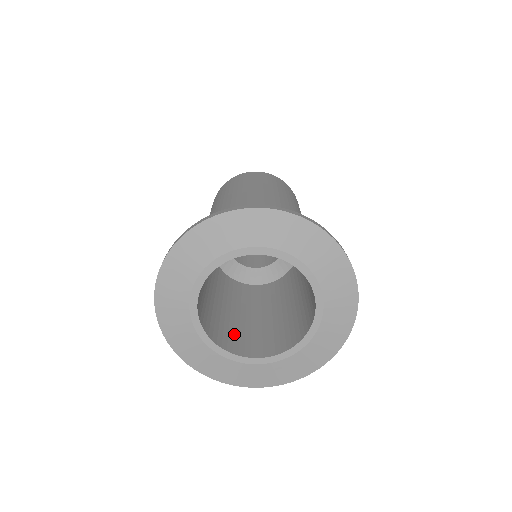
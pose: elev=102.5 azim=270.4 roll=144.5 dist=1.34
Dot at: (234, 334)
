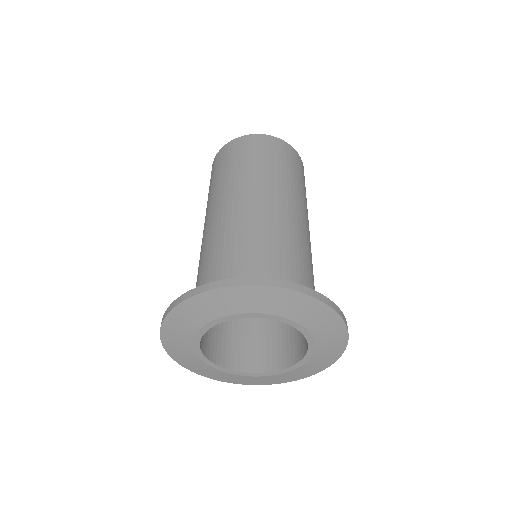
Dot at: (211, 332)
